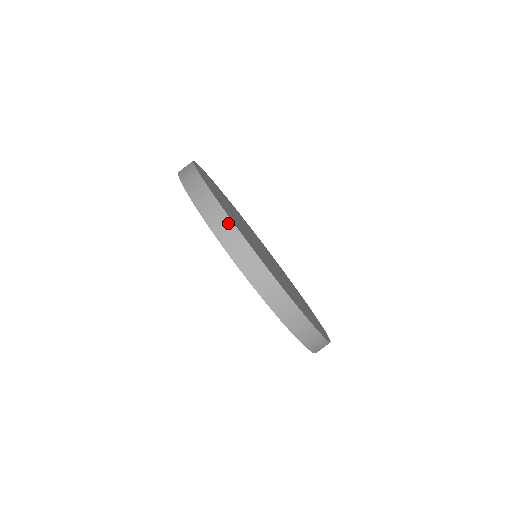
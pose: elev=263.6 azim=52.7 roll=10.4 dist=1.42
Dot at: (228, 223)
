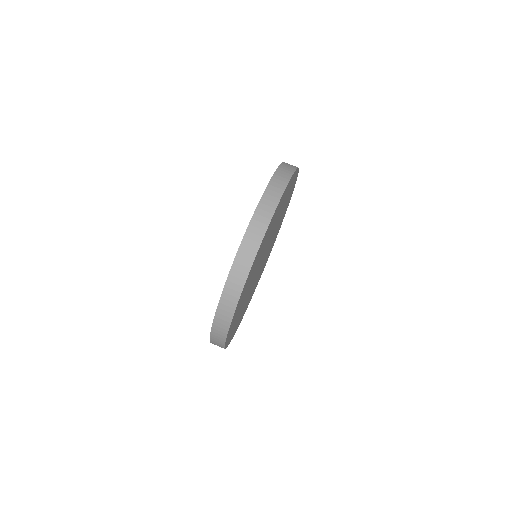
Dot at: occluded
